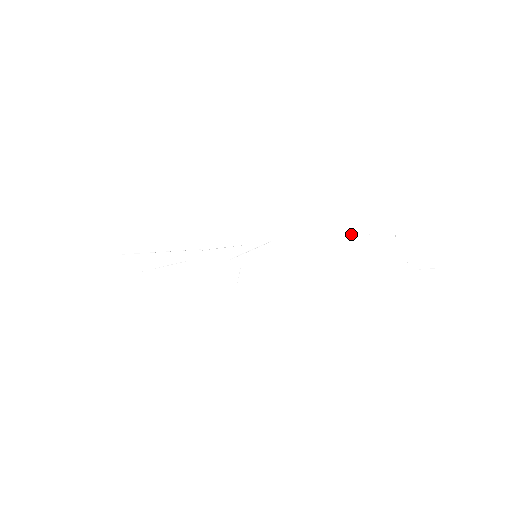
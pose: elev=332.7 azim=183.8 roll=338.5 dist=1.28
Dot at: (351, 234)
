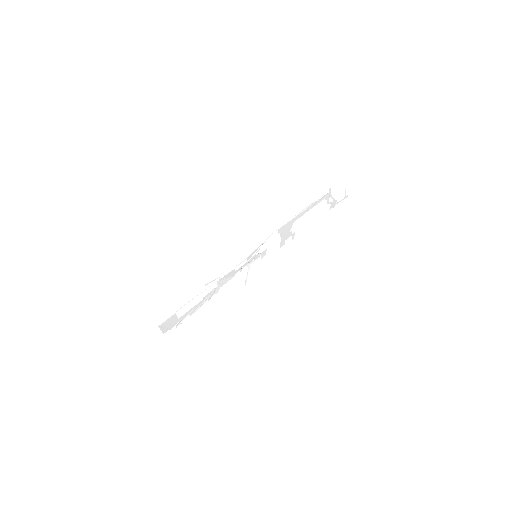
Dot at: (308, 206)
